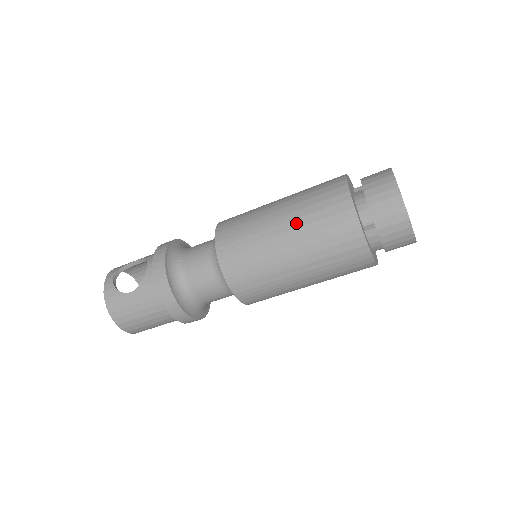
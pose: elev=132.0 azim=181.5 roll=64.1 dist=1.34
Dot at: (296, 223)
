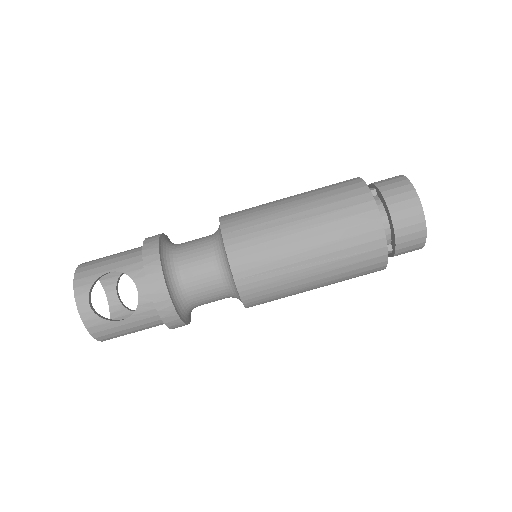
Dot at: (327, 258)
